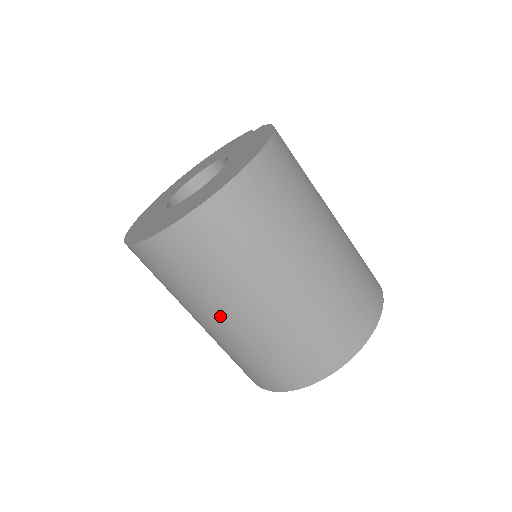
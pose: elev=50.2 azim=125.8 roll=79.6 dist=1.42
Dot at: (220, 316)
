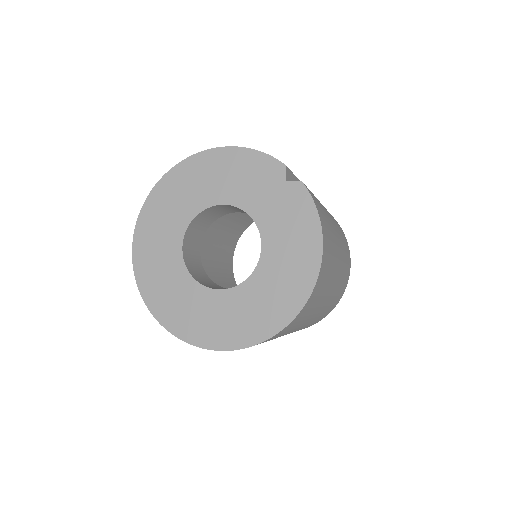
Dot at: occluded
